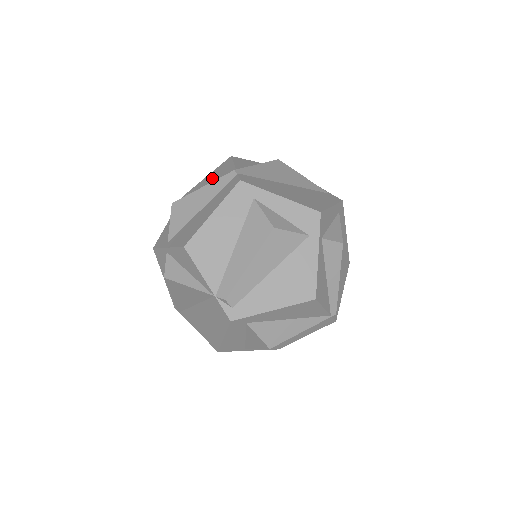
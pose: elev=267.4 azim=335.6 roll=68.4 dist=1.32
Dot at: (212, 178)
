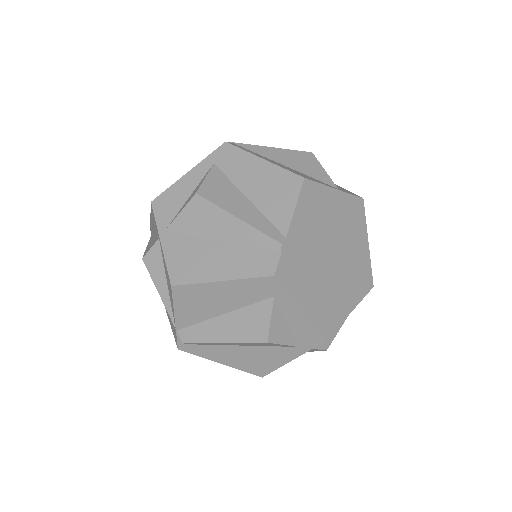
Dot at: (264, 185)
